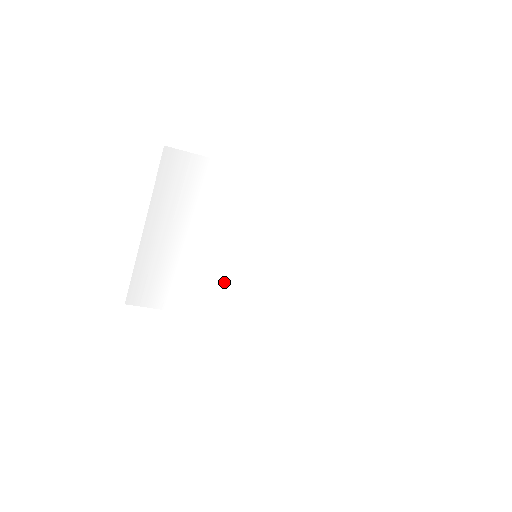
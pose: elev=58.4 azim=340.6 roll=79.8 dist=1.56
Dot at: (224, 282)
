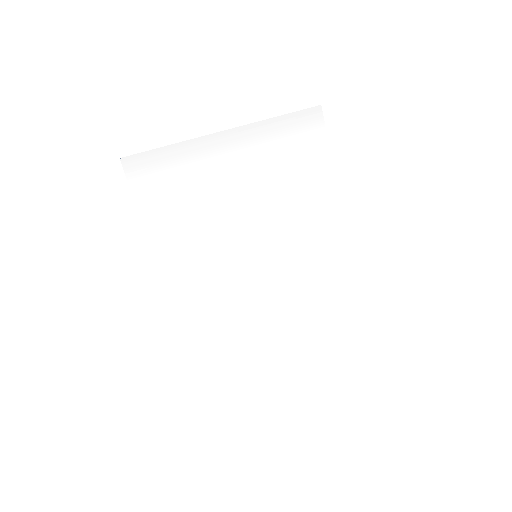
Dot at: (208, 246)
